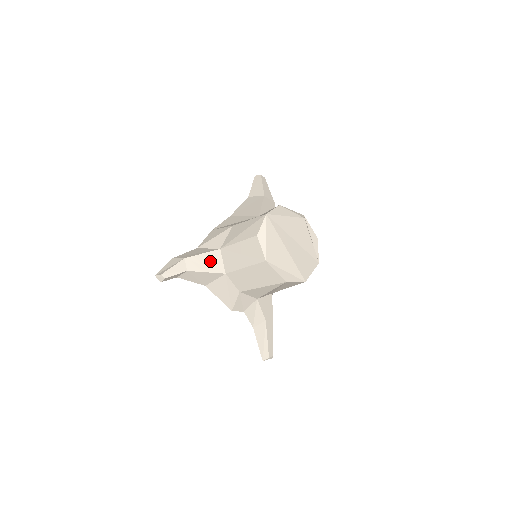
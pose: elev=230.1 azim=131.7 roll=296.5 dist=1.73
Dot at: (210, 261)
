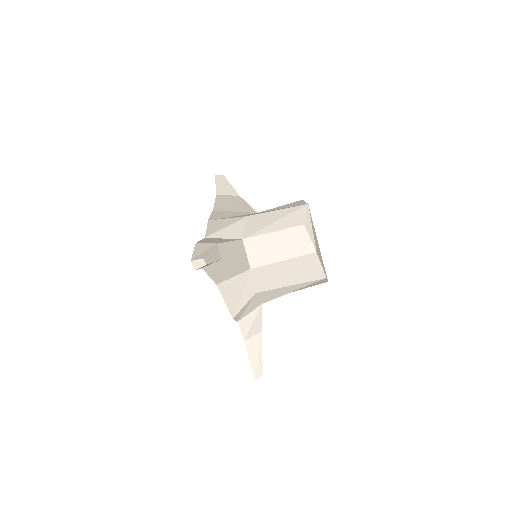
Dot at: (237, 252)
